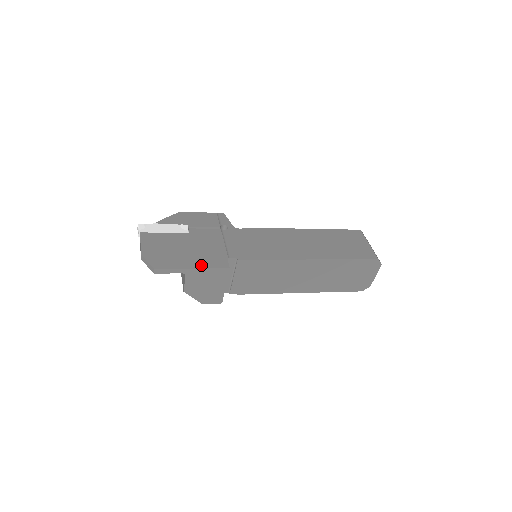
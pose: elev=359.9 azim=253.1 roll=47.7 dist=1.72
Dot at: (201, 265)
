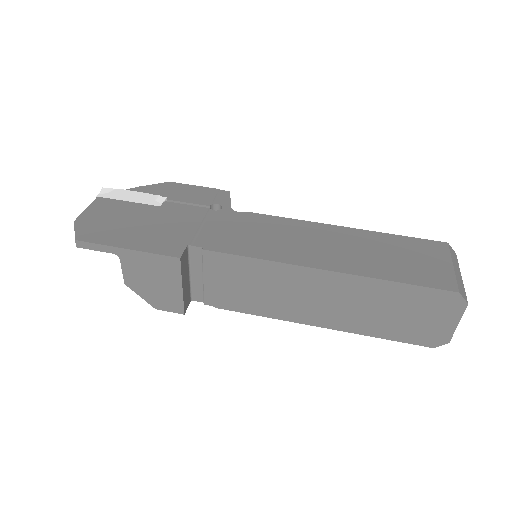
Dot at: (142, 246)
